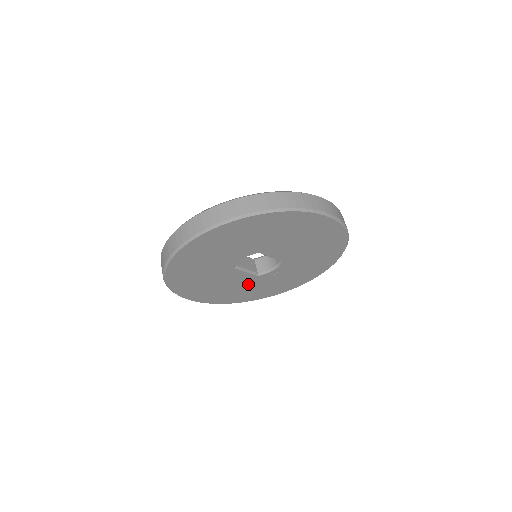
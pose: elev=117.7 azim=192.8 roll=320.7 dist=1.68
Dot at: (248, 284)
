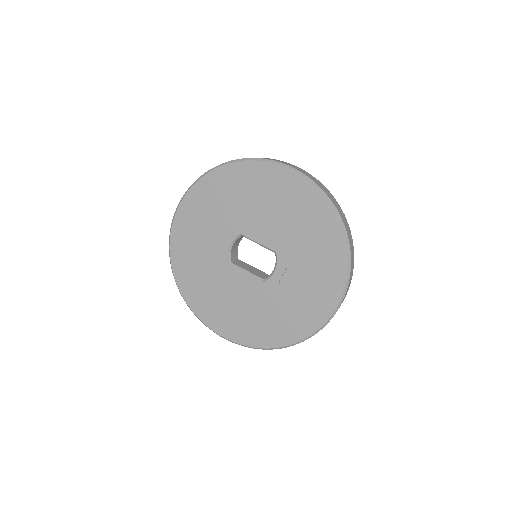
Dot at: (262, 301)
